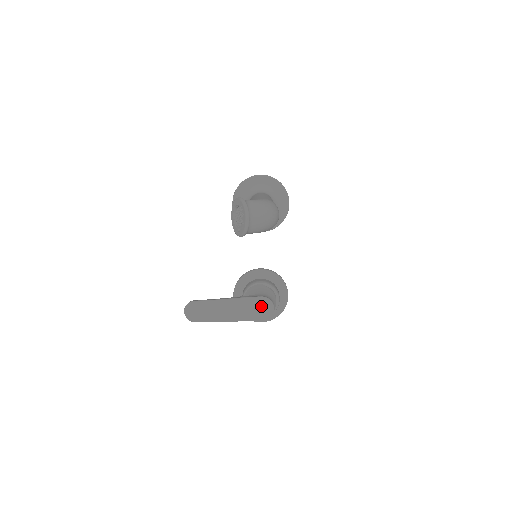
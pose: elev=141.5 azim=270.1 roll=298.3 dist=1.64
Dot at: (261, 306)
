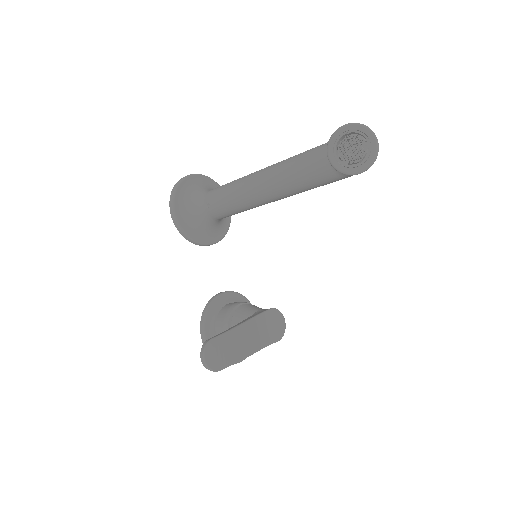
Dot at: (273, 321)
